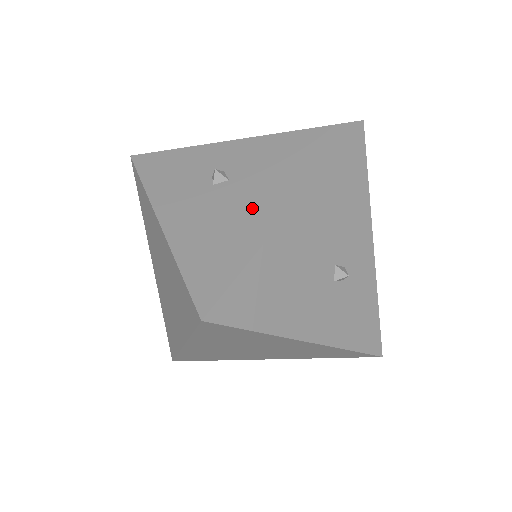
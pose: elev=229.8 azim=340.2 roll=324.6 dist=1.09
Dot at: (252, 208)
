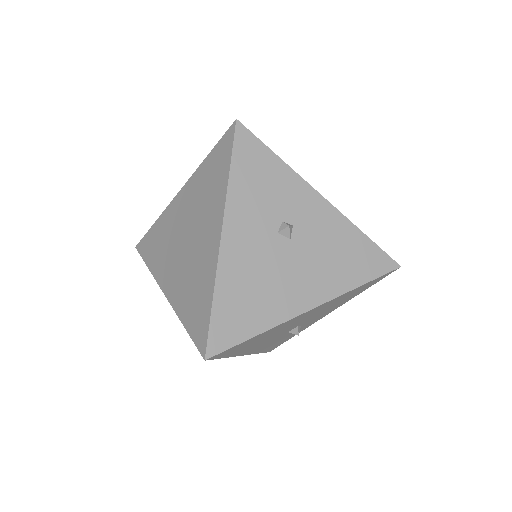
Dot at: (288, 286)
